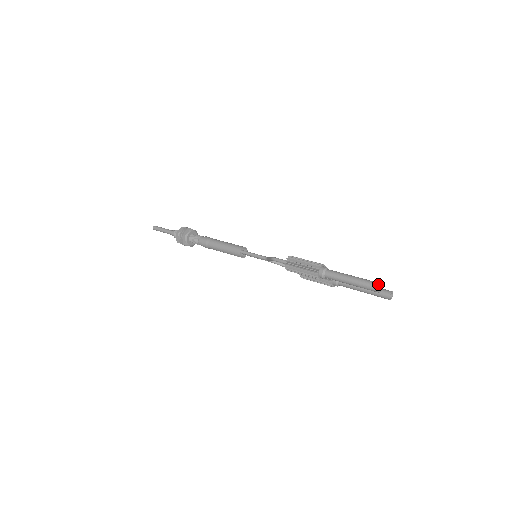
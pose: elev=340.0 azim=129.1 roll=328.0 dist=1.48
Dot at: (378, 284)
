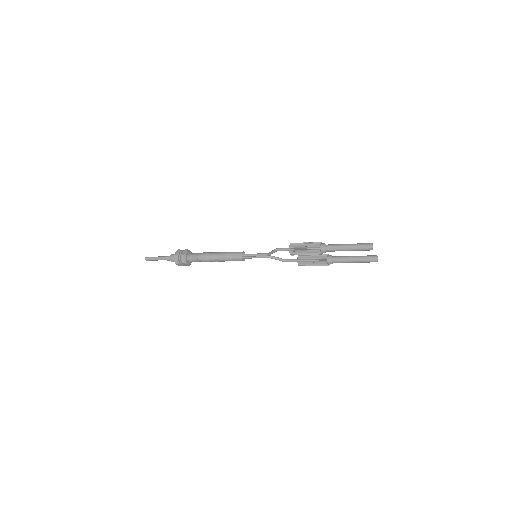
Dot at: (371, 243)
